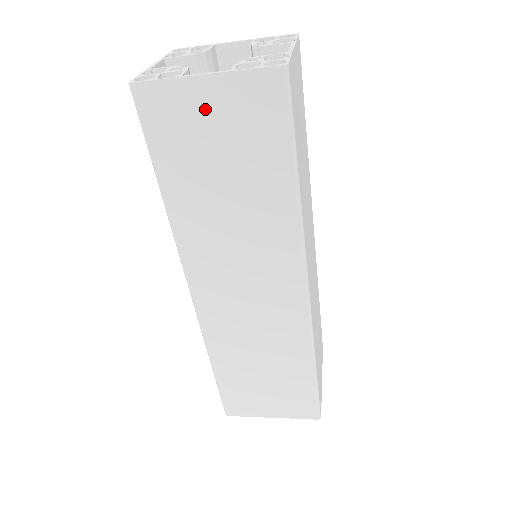
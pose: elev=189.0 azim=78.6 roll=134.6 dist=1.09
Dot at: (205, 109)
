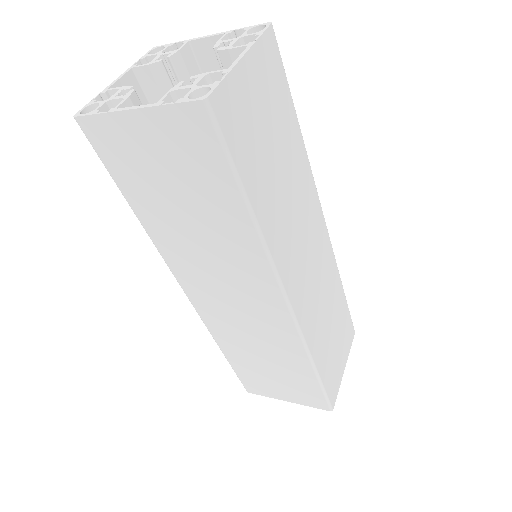
Dot at: (144, 141)
